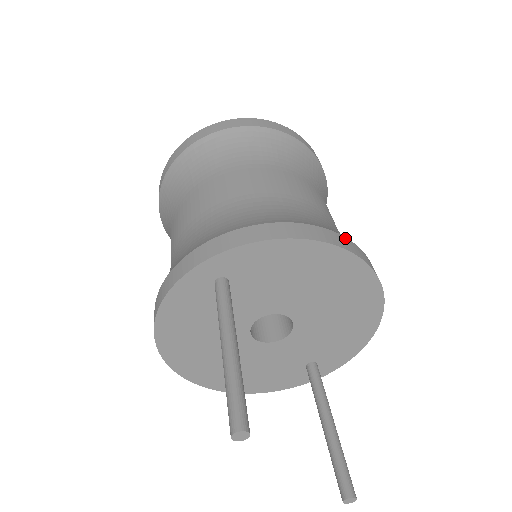
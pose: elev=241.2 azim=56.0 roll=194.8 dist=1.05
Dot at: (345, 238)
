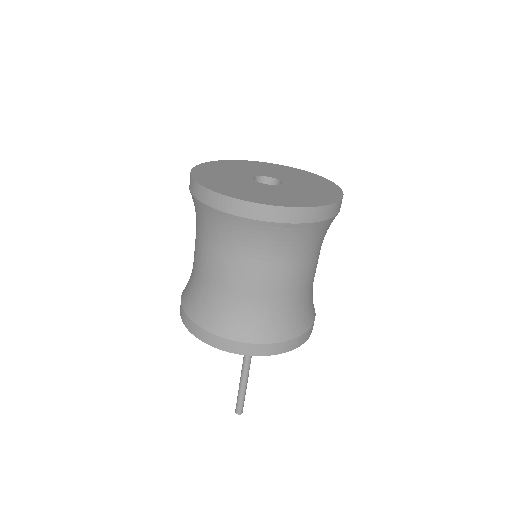
Dot at: occluded
